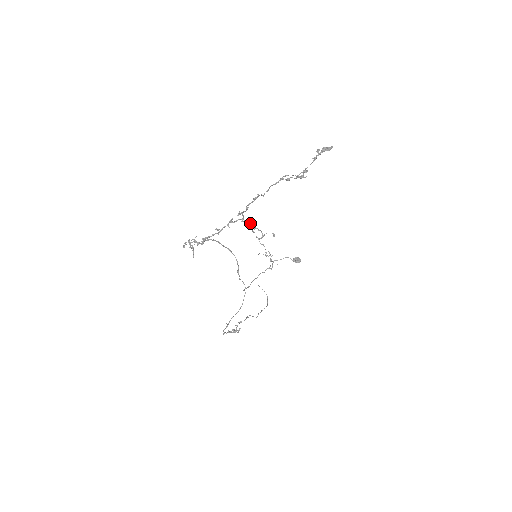
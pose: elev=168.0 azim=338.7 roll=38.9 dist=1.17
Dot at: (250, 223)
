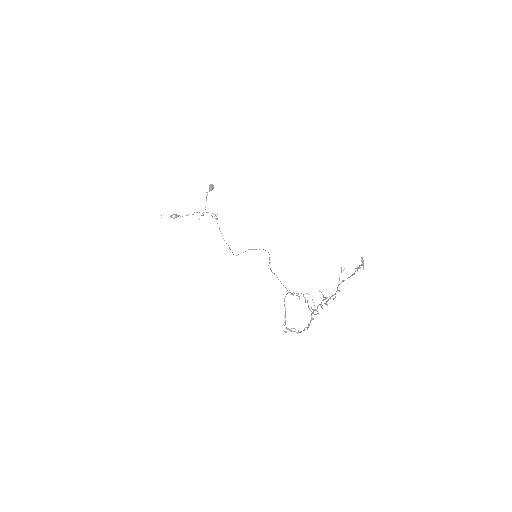
Dot at: (323, 300)
